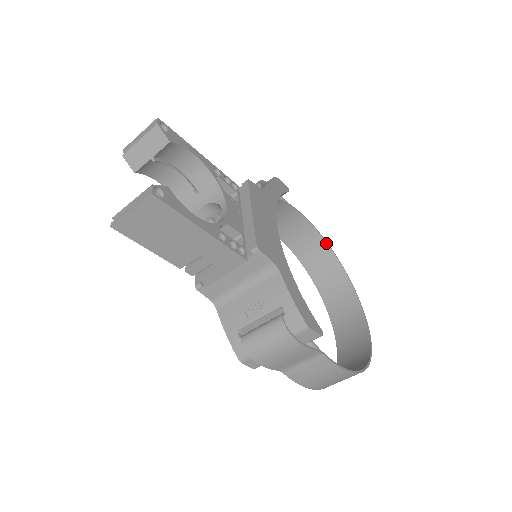
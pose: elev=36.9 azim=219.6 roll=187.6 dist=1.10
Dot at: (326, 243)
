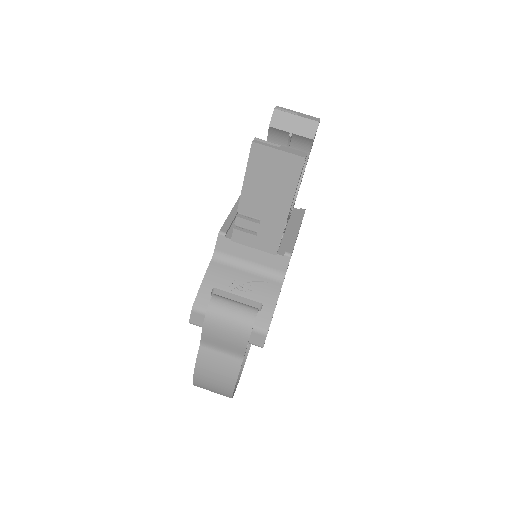
Dot at: occluded
